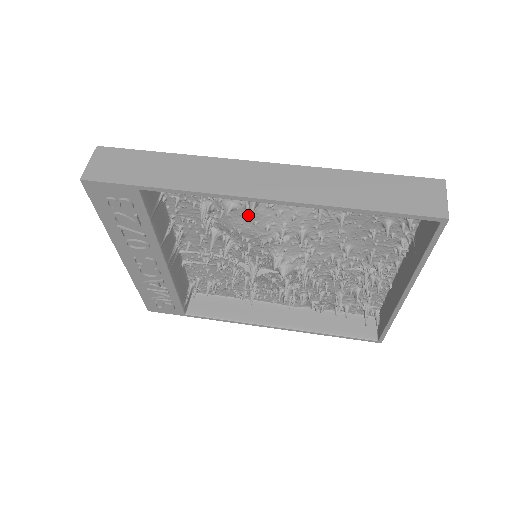
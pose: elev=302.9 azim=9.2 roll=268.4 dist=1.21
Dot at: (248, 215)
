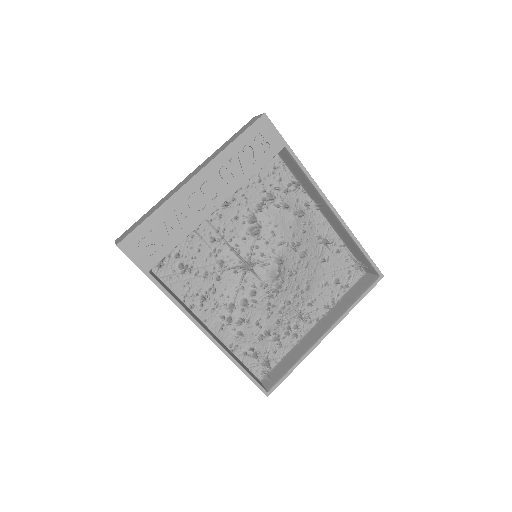
Dot at: (290, 219)
